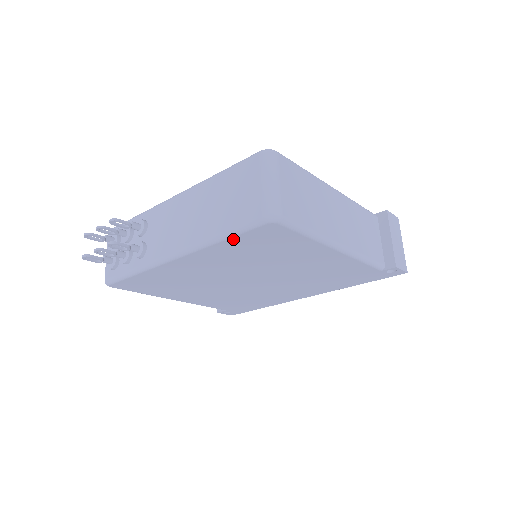
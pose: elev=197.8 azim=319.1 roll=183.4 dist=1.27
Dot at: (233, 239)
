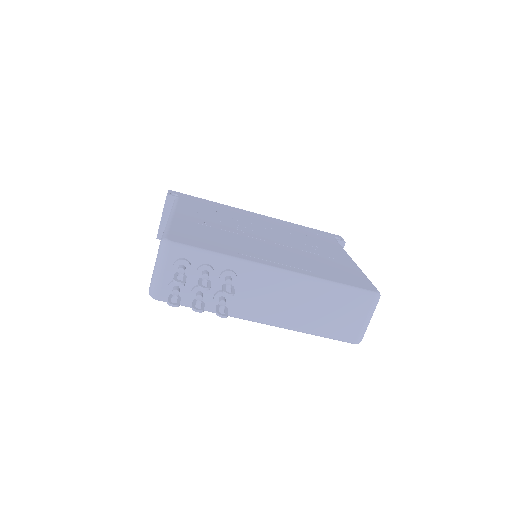
Dot at: occluded
